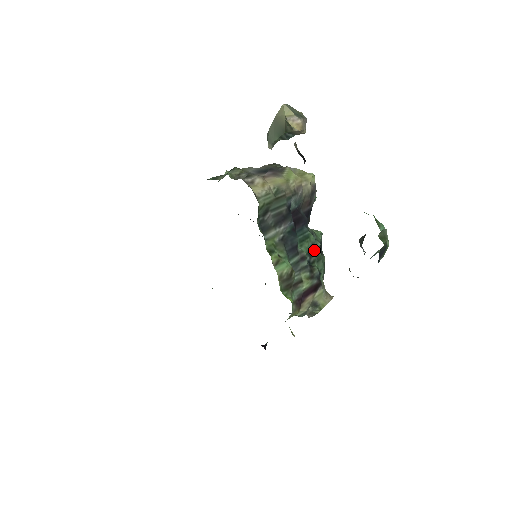
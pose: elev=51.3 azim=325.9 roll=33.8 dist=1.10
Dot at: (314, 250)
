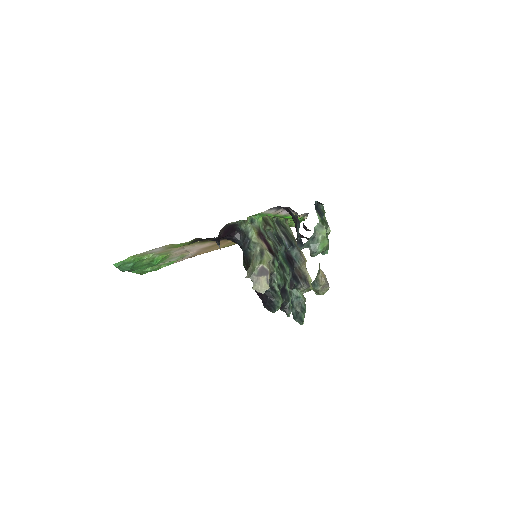
Dot at: (284, 272)
